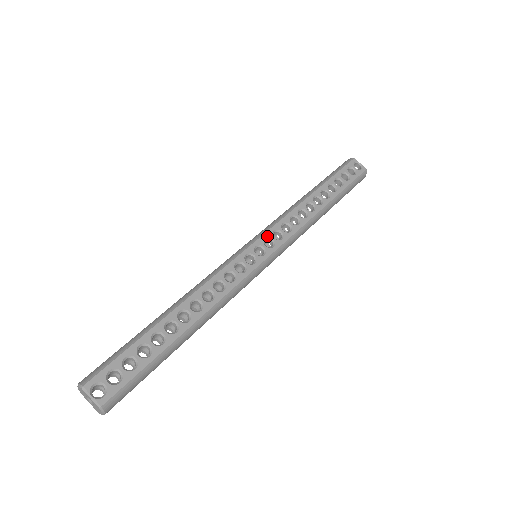
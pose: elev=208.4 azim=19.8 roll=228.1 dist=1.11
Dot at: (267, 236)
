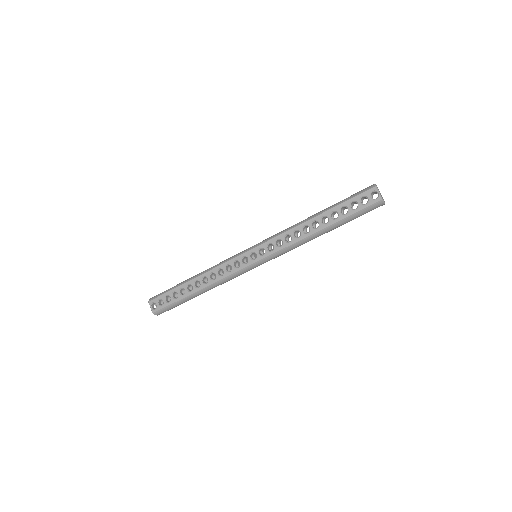
Dot at: (262, 247)
